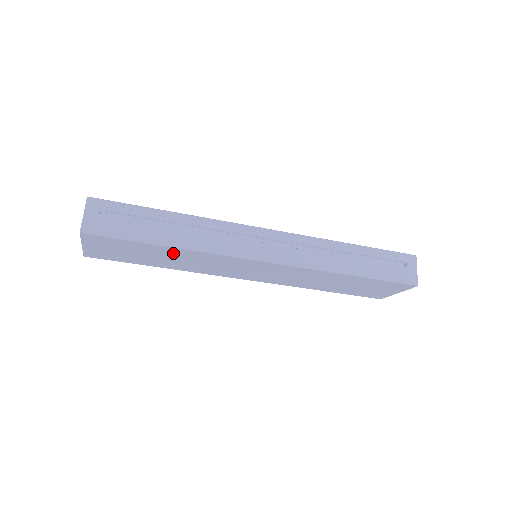
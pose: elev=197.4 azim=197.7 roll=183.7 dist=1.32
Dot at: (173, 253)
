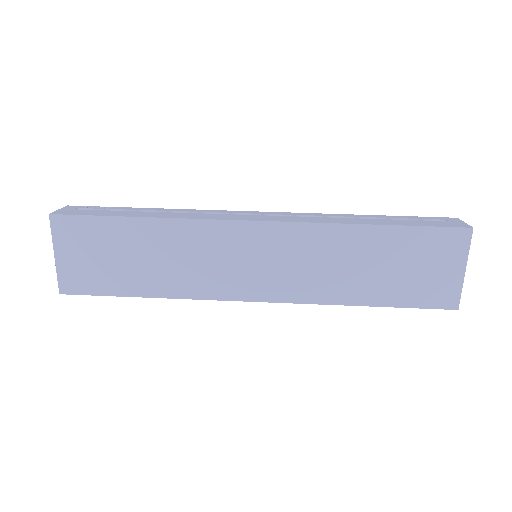
Dot at: (150, 237)
